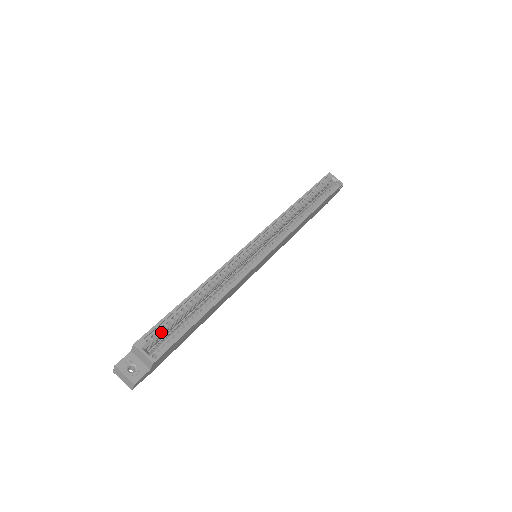
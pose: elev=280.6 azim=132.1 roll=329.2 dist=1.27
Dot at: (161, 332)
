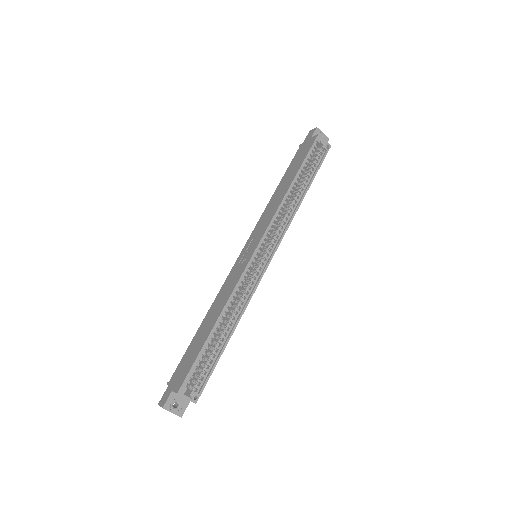
Dot at: (195, 372)
